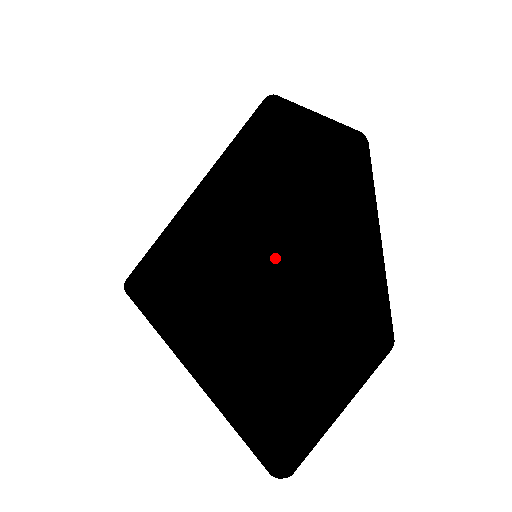
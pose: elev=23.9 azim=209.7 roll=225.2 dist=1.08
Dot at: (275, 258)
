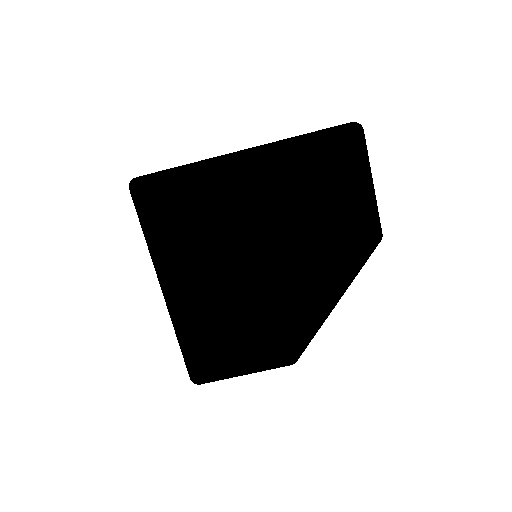
Dot at: (269, 274)
